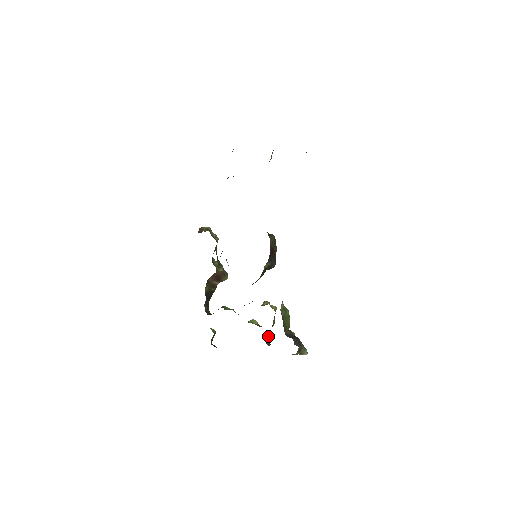
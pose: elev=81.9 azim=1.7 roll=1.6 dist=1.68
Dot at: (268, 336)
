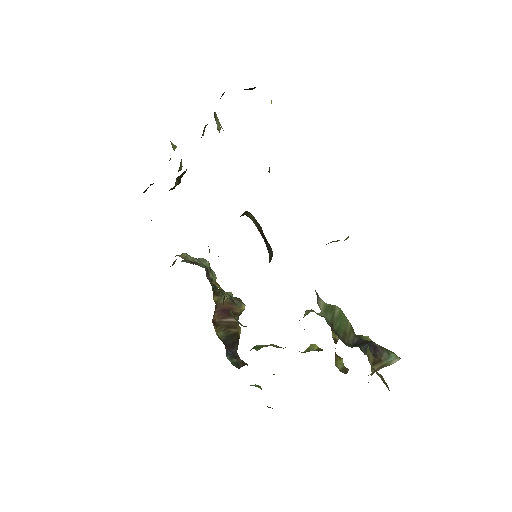
Dot at: (340, 359)
